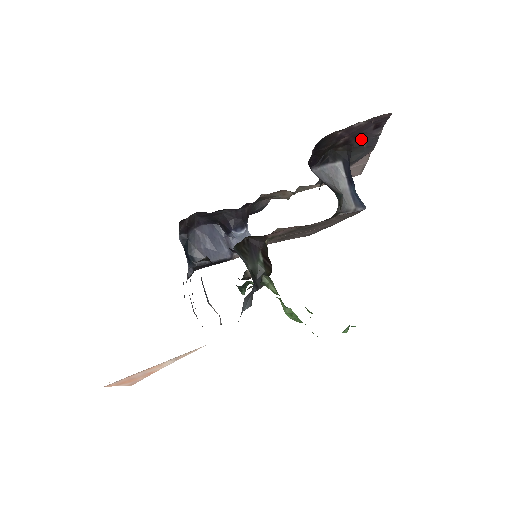
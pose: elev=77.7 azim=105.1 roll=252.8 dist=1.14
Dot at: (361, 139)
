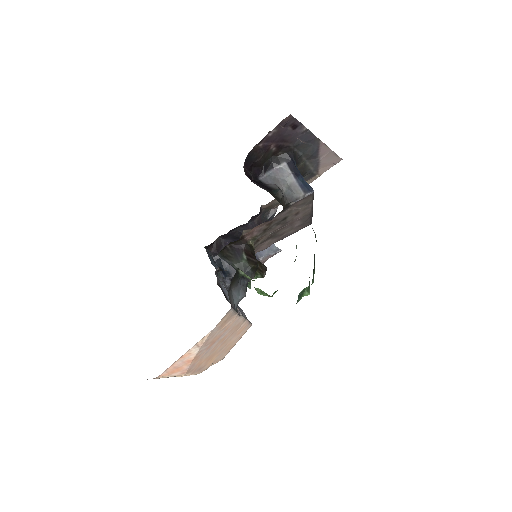
Dot at: (292, 140)
